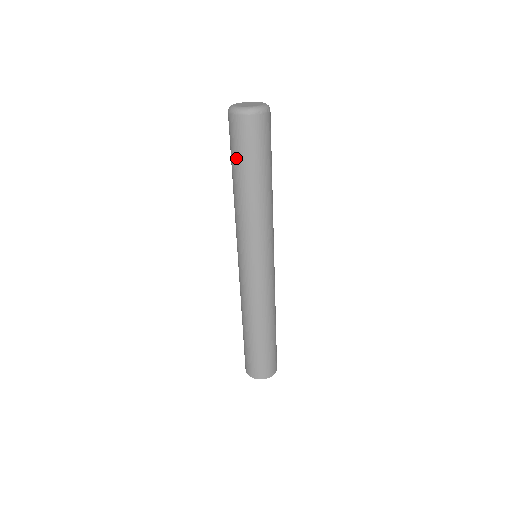
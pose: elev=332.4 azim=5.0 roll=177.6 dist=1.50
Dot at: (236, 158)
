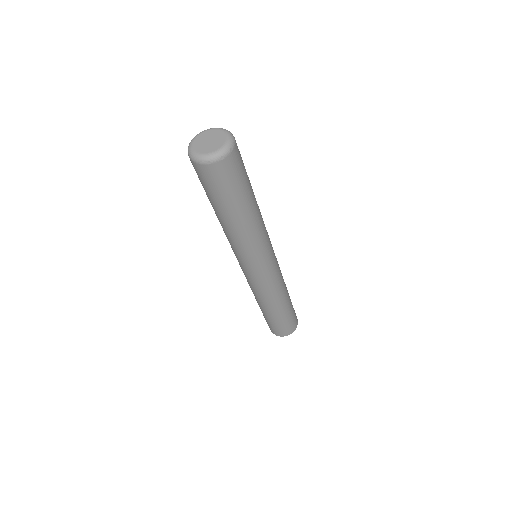
Dot at: (209, 196)
